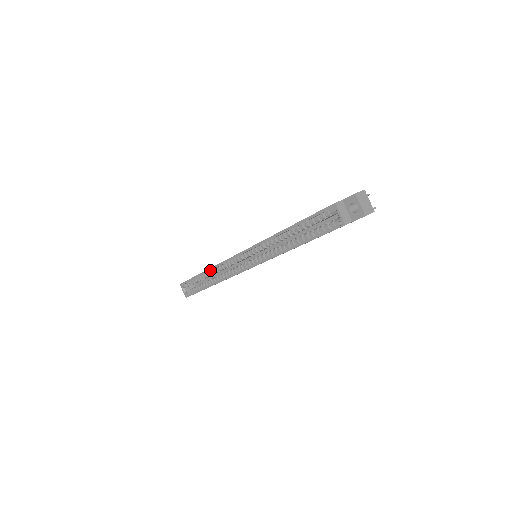
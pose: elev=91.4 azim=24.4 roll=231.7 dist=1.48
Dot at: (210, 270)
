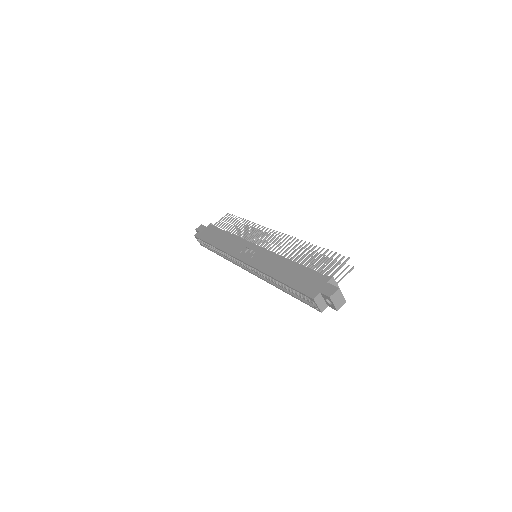
Dot at: (218, 249)
